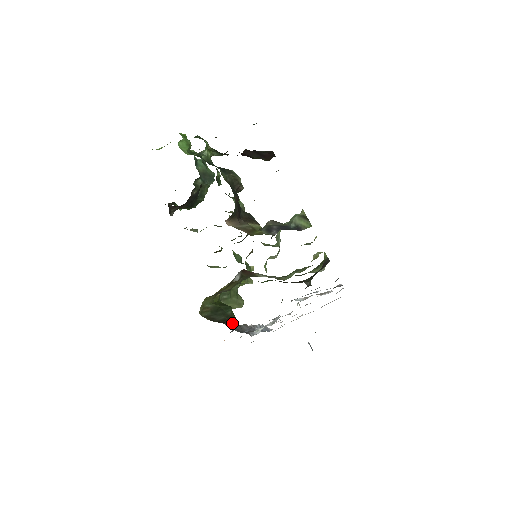
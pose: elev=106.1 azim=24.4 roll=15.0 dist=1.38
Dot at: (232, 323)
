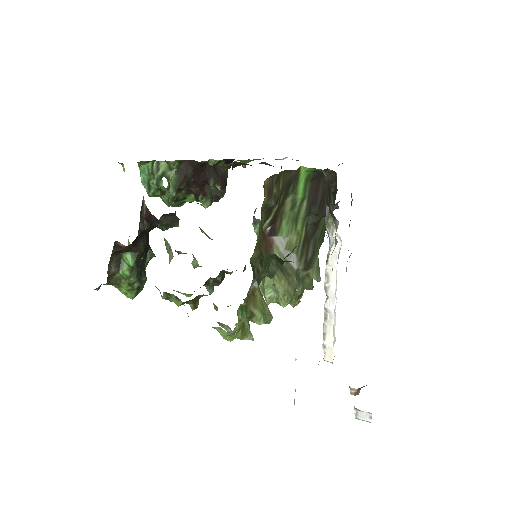
Dot at: occluded
